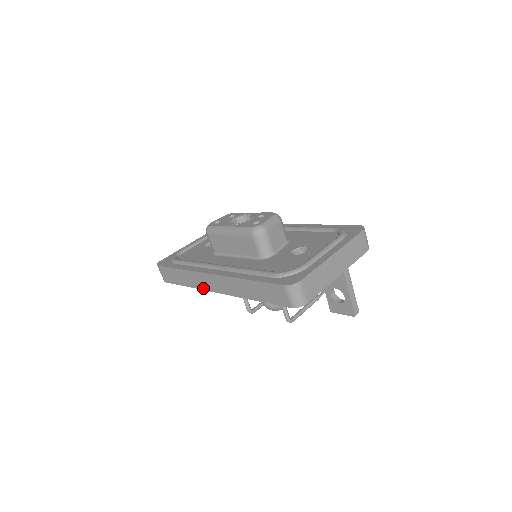
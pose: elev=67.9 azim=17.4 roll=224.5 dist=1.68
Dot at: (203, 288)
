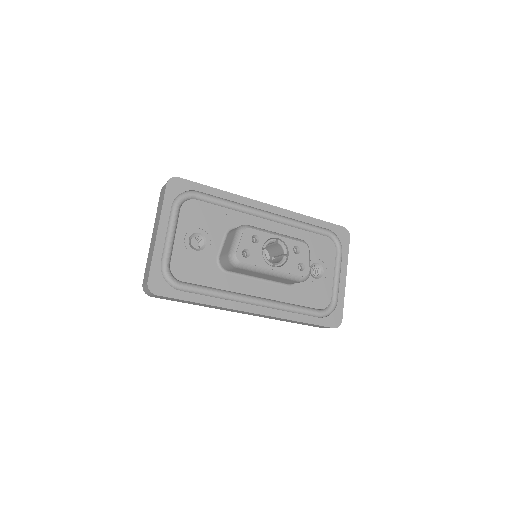
Dot at: occluded
